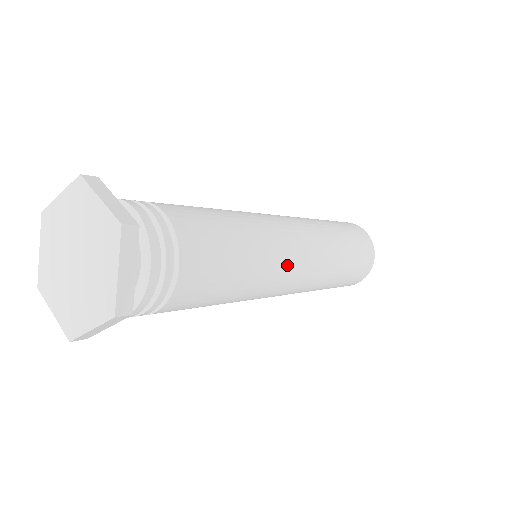
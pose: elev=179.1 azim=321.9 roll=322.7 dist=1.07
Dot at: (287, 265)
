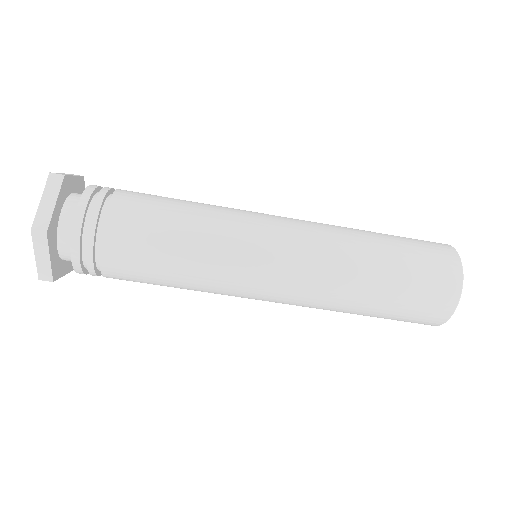
Dot at: (258, 213)
